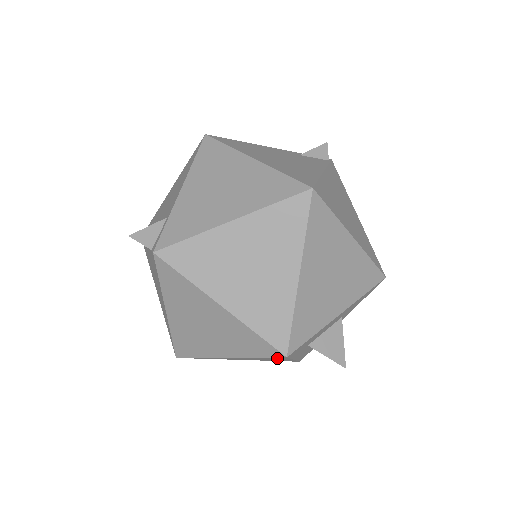
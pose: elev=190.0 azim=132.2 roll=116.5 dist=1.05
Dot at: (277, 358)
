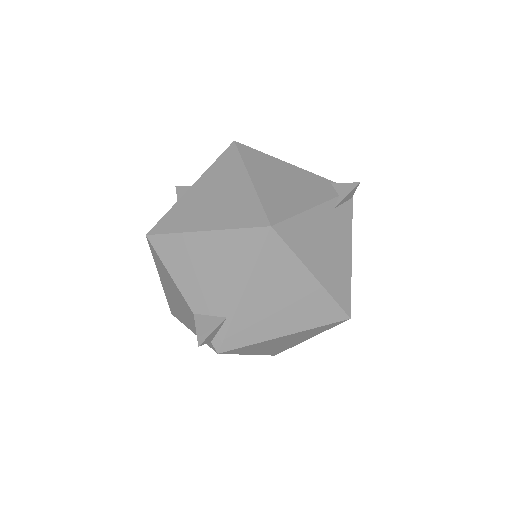
Dot at: occluded
